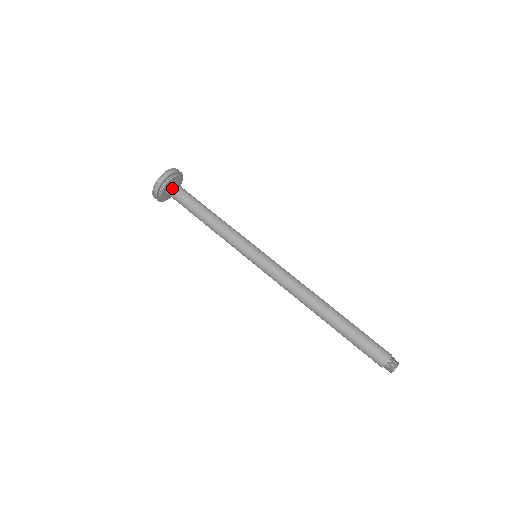
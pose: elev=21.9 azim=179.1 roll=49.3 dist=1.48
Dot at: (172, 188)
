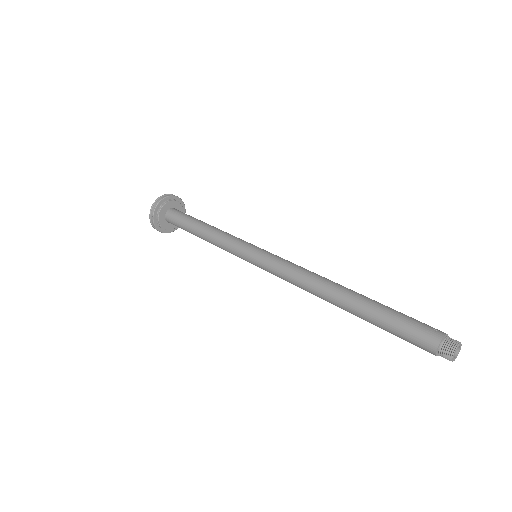
Dot at: (167, 220)
